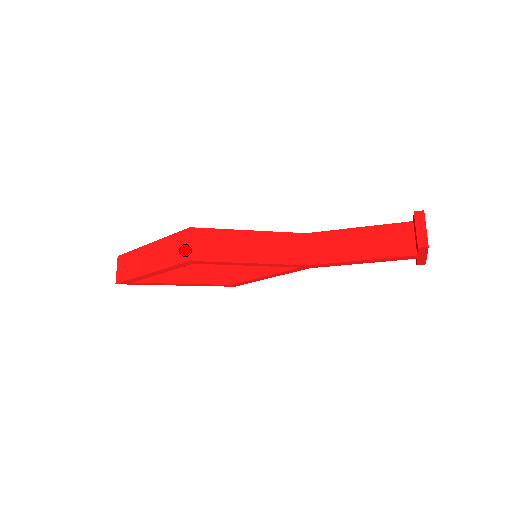
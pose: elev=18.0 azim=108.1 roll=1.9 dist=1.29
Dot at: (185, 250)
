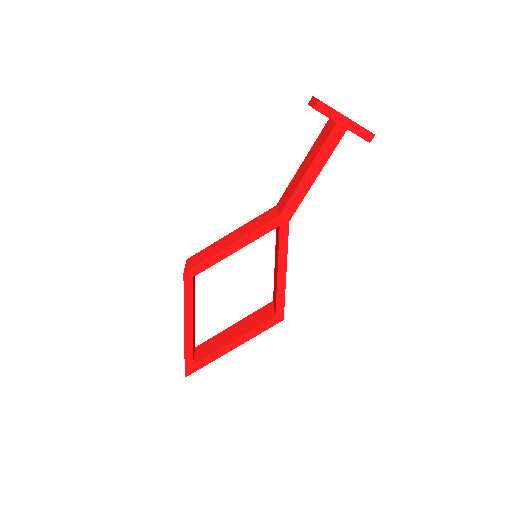
Dot at: occluded
